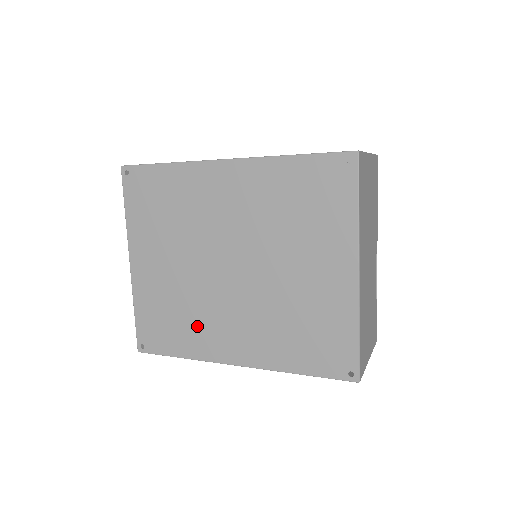
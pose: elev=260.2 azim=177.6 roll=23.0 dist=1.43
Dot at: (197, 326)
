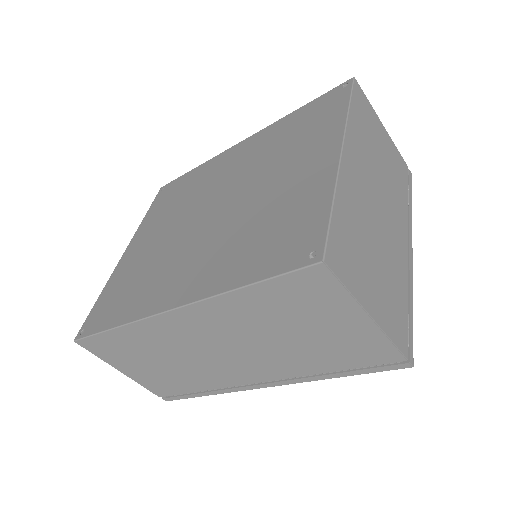
Dot at: (150, 283)
